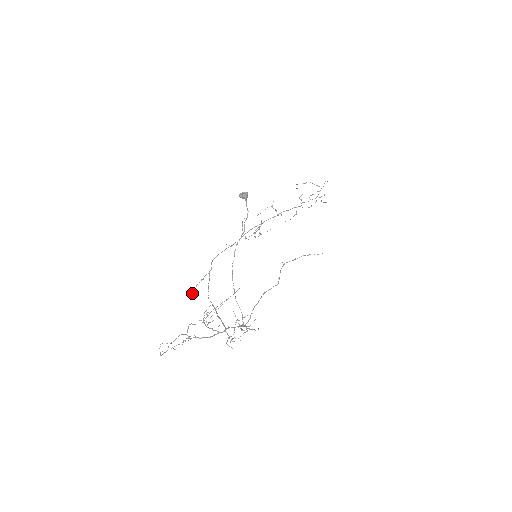
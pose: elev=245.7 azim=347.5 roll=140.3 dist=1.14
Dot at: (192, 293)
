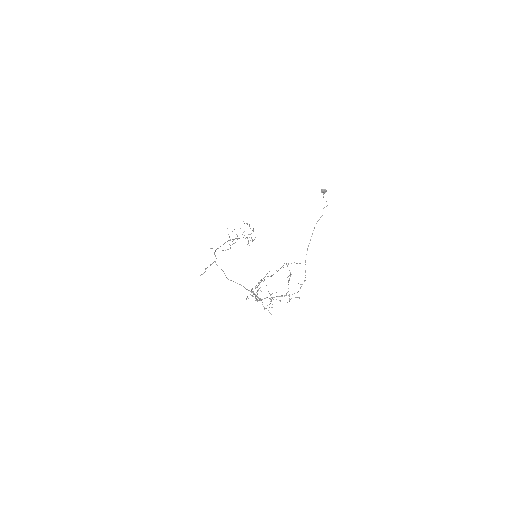
Dot at: occluded
